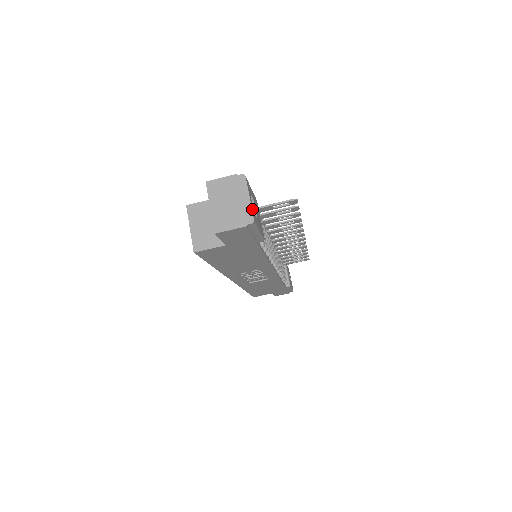
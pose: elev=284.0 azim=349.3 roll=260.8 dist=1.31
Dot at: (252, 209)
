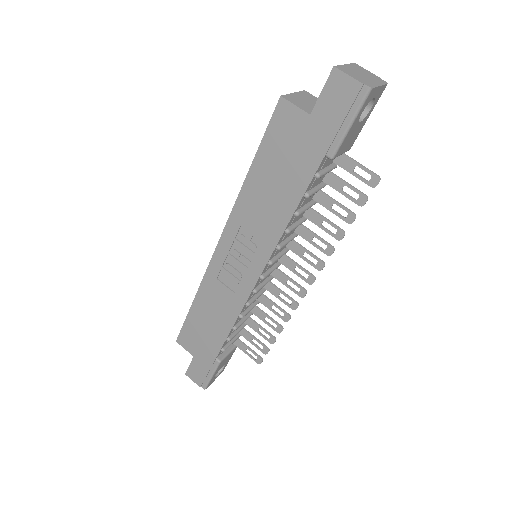
Dot at: (375, 90)
